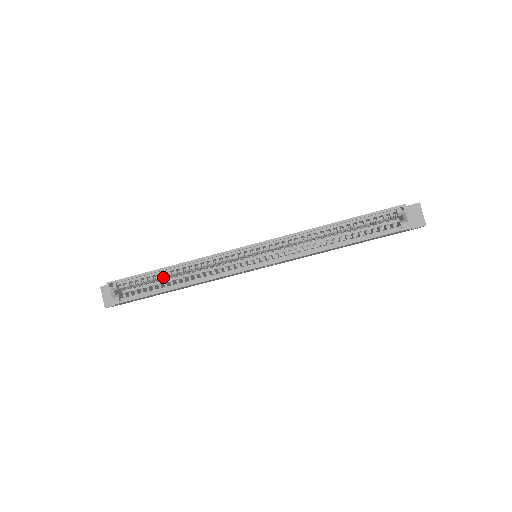
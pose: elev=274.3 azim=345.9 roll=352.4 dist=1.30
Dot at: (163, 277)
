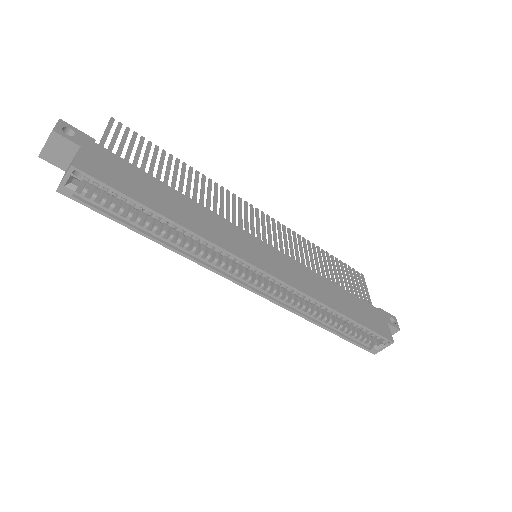
Dot at: (150, 216)
